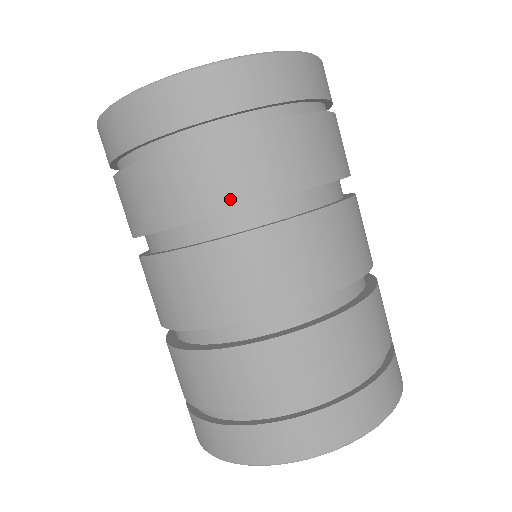
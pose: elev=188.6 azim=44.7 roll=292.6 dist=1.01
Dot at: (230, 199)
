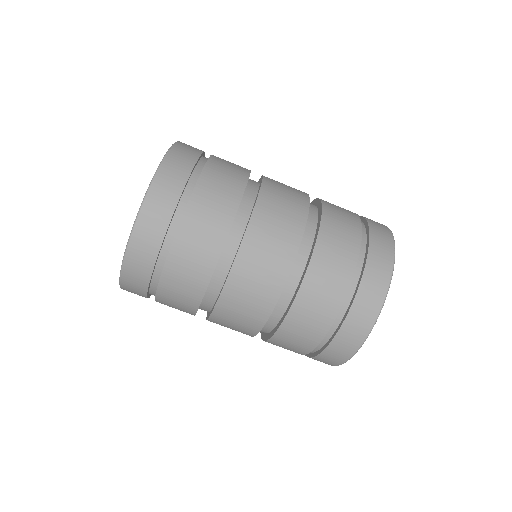
Dot at: (190, 310)
